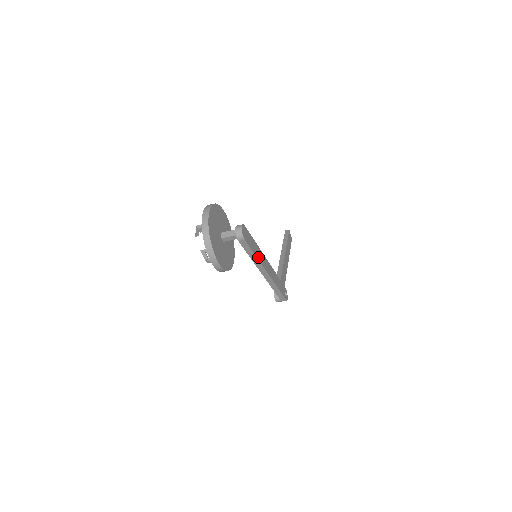
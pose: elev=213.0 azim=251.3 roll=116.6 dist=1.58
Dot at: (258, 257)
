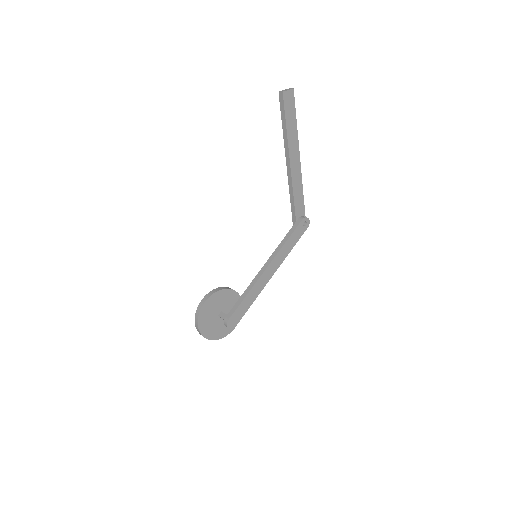
Dot at: (255, 296)
